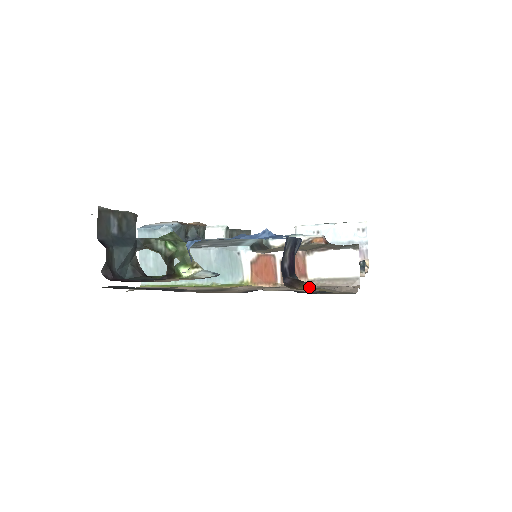
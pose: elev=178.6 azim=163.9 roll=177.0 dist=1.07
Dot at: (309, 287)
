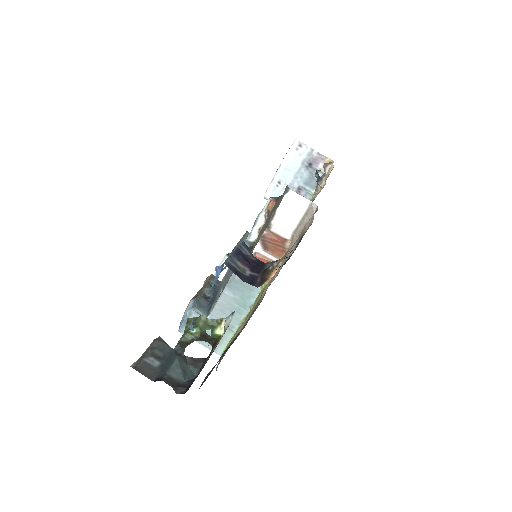
Dot at: (273, 268)
